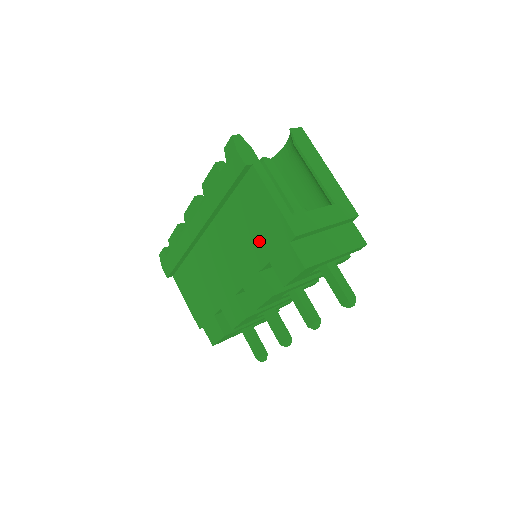
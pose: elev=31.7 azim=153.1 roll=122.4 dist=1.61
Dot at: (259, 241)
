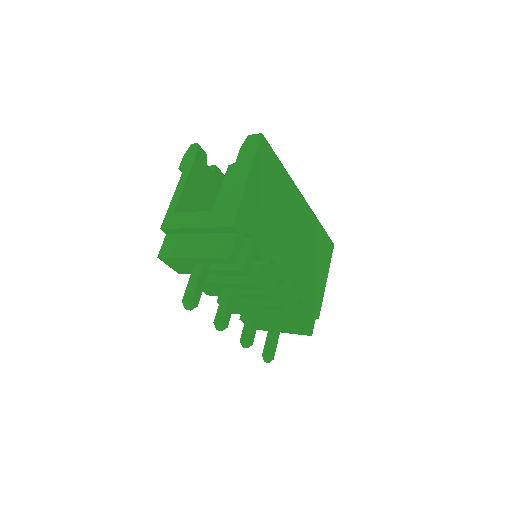
Dot at: occluded
